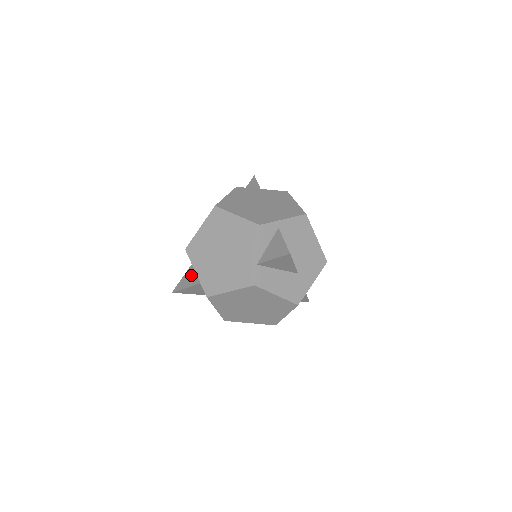
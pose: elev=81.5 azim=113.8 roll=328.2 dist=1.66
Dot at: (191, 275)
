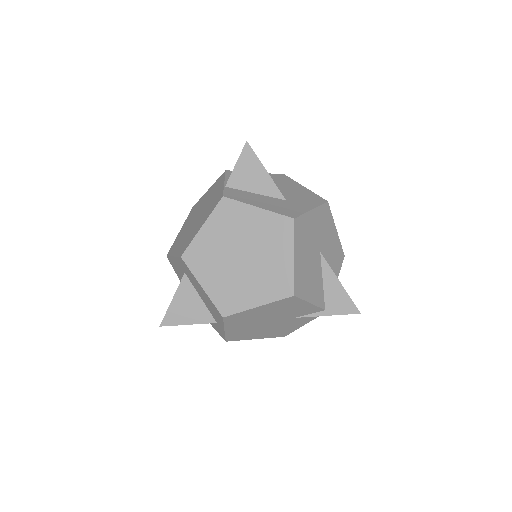
Dot at: occluded
